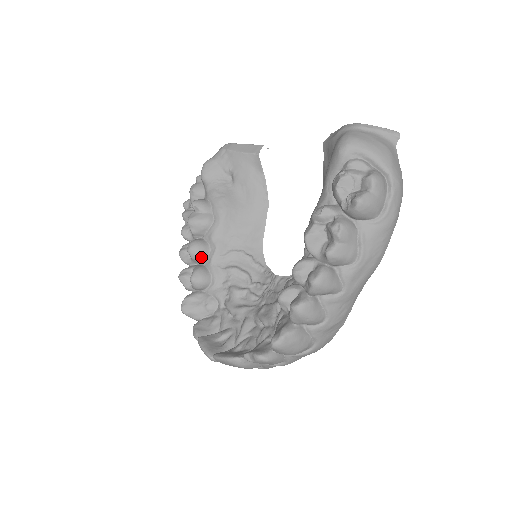
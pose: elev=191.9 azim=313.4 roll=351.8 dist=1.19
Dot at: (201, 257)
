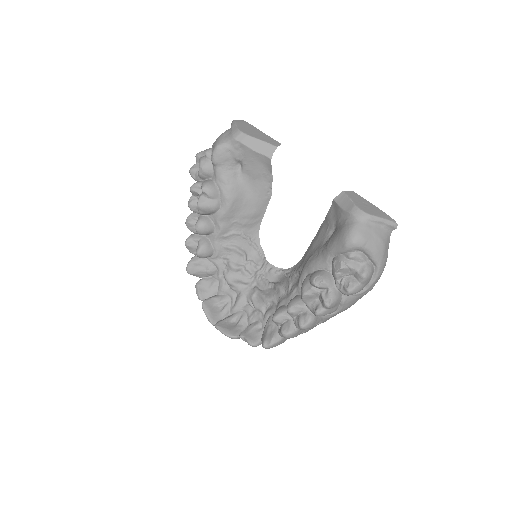
Dot at: (206, 234)
